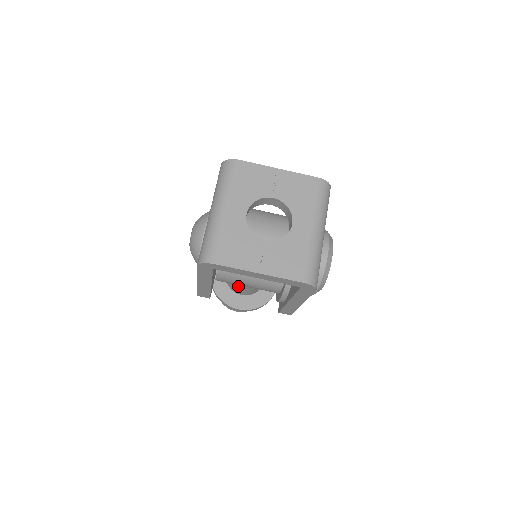
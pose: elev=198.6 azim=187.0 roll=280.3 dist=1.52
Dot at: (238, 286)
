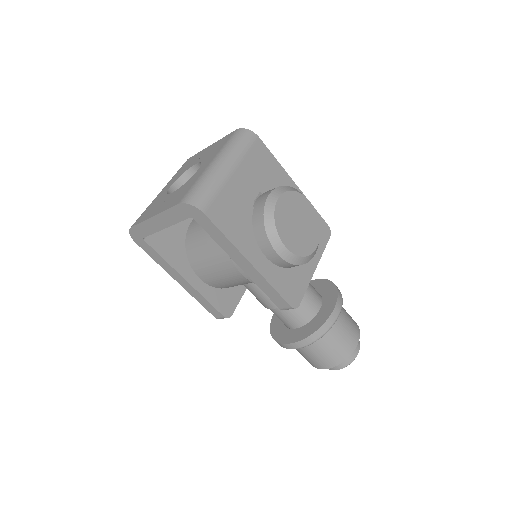
Dot at: (266, 306)
